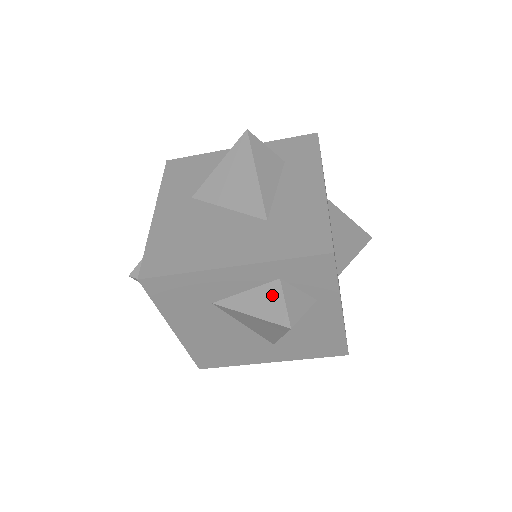
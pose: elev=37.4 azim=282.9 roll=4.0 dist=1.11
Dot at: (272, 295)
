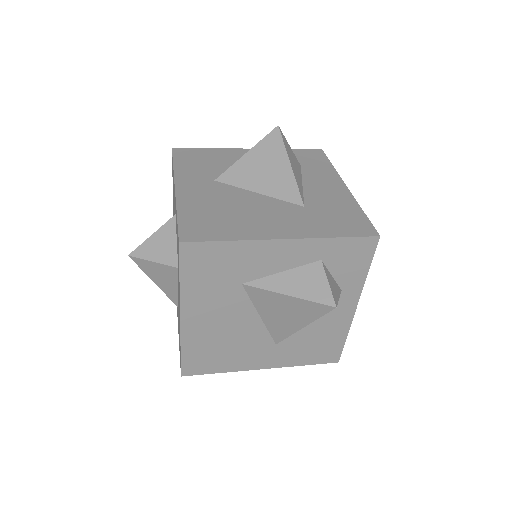
Dot at: (313, 275)
